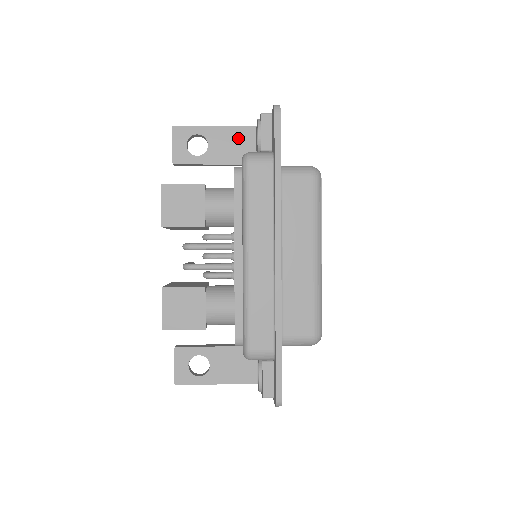
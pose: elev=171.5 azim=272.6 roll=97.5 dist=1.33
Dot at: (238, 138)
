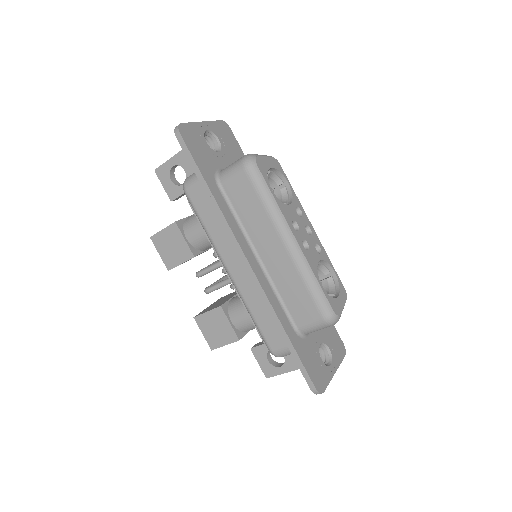
Dot at: occluded
